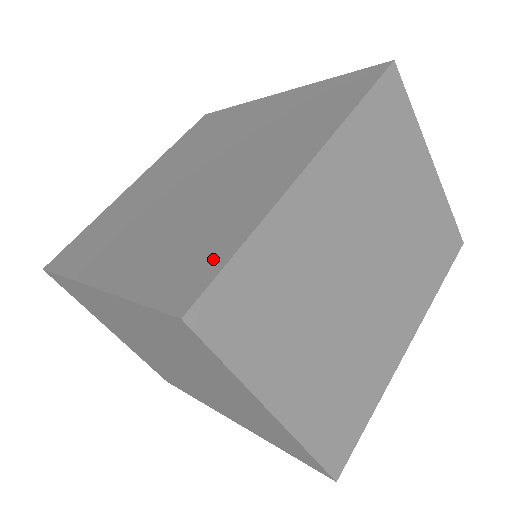
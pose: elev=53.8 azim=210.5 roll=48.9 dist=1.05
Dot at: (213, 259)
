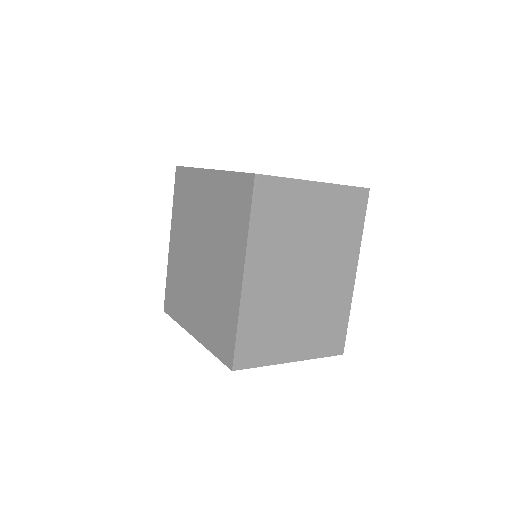
Dot at: (230, 337)
